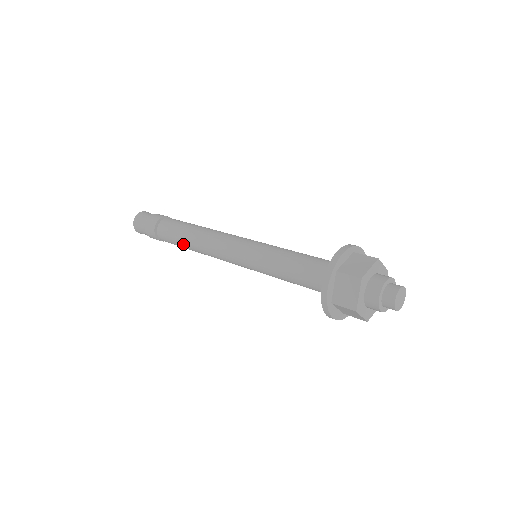
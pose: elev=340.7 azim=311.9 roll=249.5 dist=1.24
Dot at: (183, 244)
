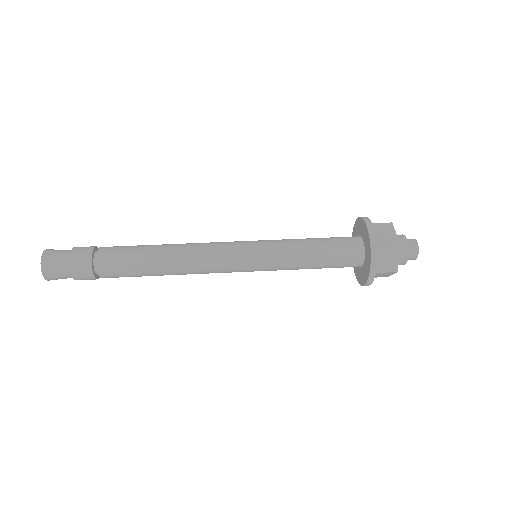
Dot at: occluded
